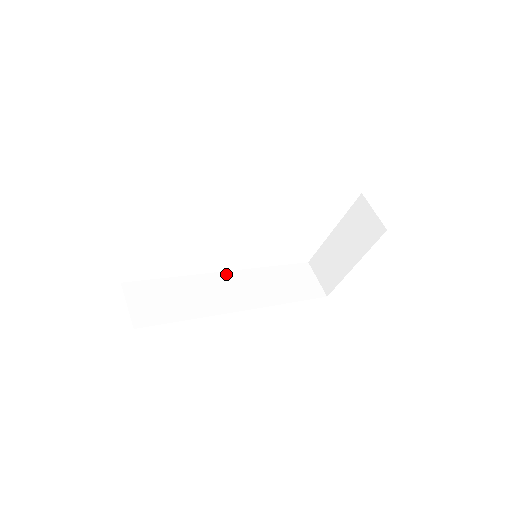
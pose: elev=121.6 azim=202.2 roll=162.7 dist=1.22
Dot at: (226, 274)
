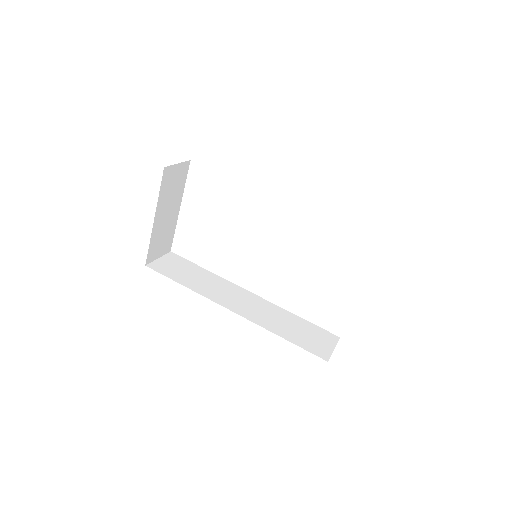
Dot at: (248, 293)
